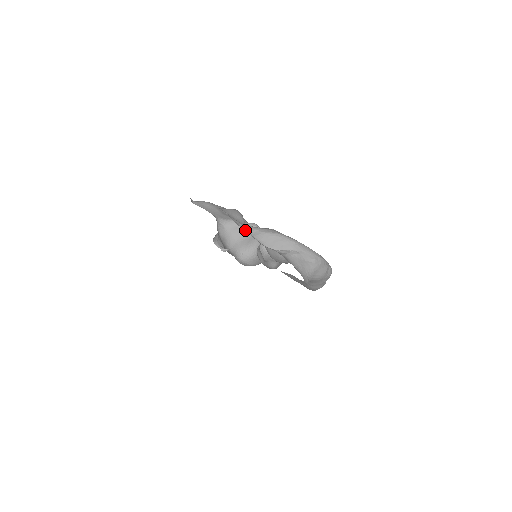
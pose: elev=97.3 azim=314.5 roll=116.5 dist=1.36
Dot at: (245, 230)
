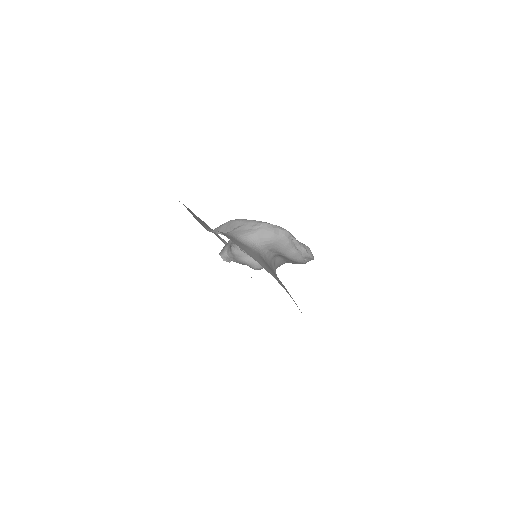
Dot at: occluded
